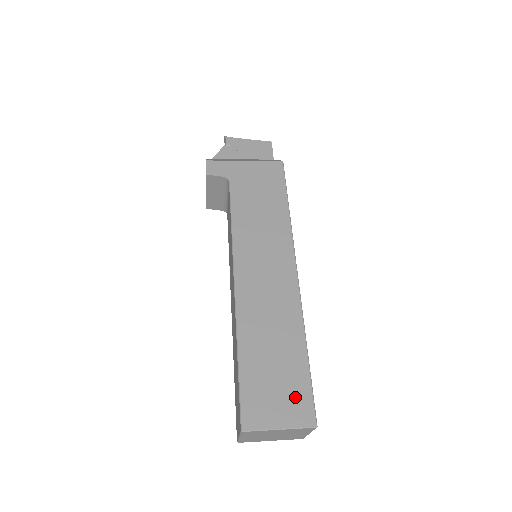
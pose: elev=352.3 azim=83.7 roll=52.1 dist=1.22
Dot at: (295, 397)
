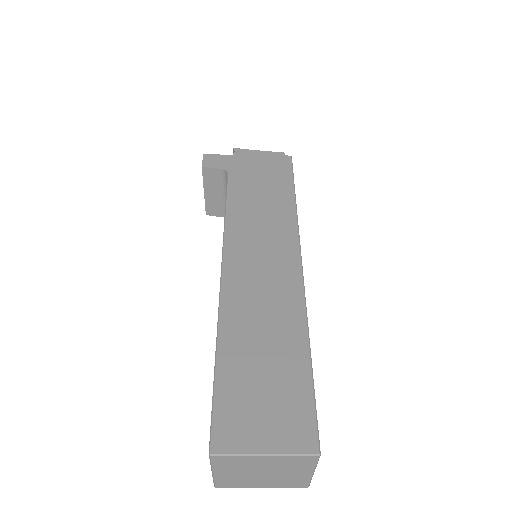
Dot at: (290, 412)
